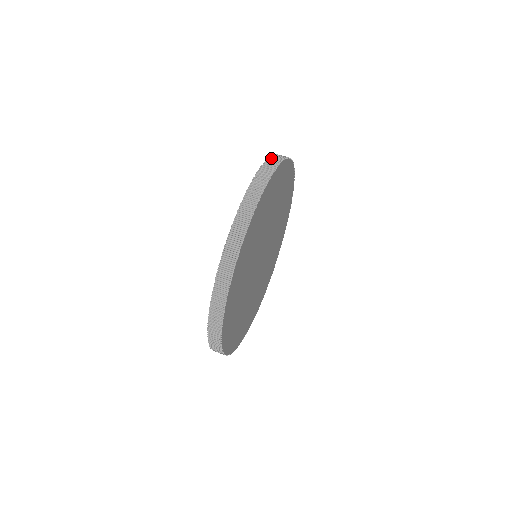
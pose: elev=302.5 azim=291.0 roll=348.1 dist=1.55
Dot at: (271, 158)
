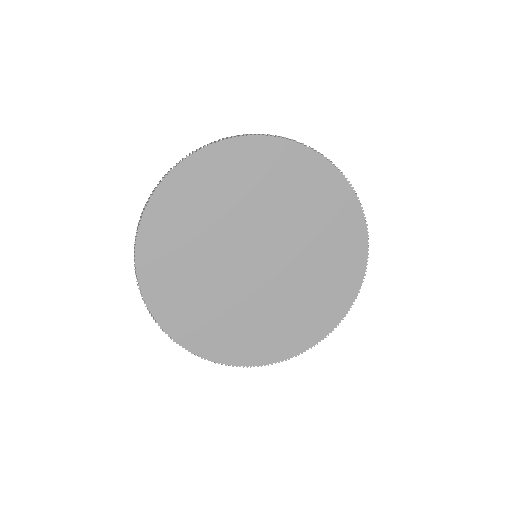
Dot at: (199, 148)
